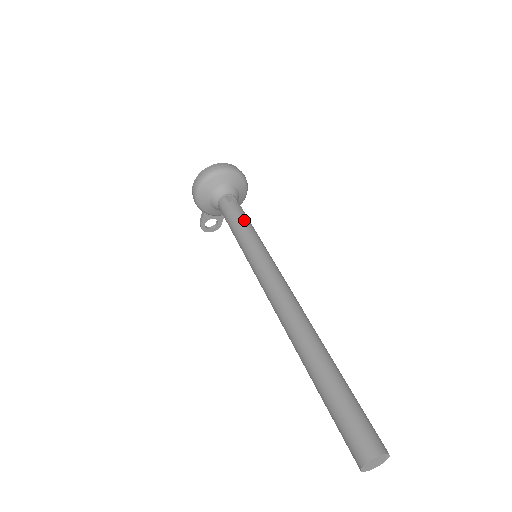
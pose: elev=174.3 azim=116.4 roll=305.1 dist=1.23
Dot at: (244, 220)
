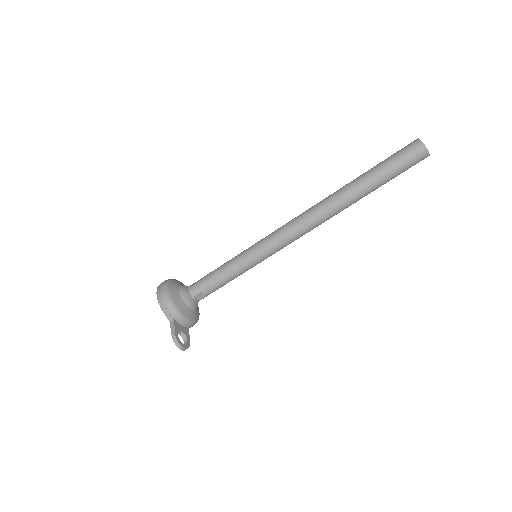
Dot at: occluded
